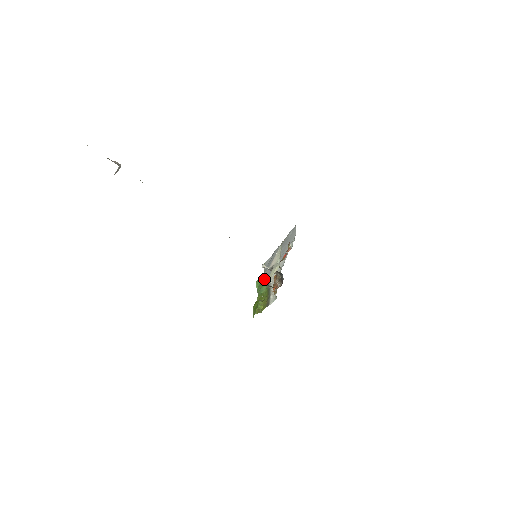
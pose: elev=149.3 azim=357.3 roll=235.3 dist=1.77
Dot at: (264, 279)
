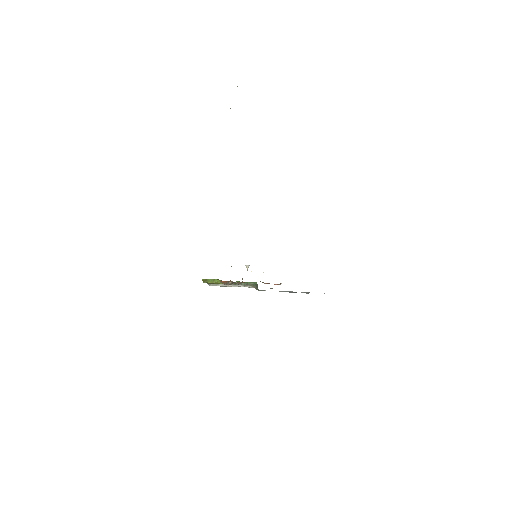
Dot at: (256, 285)
